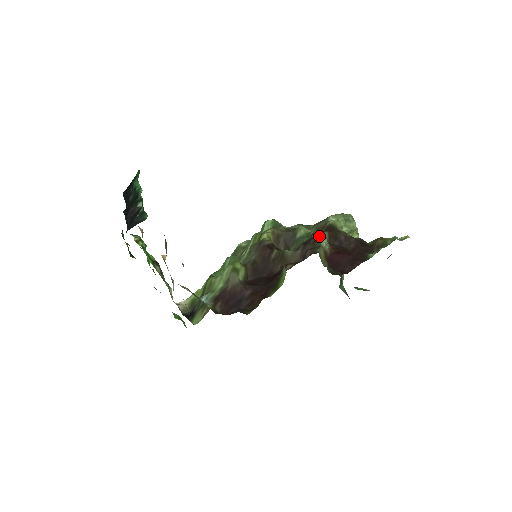
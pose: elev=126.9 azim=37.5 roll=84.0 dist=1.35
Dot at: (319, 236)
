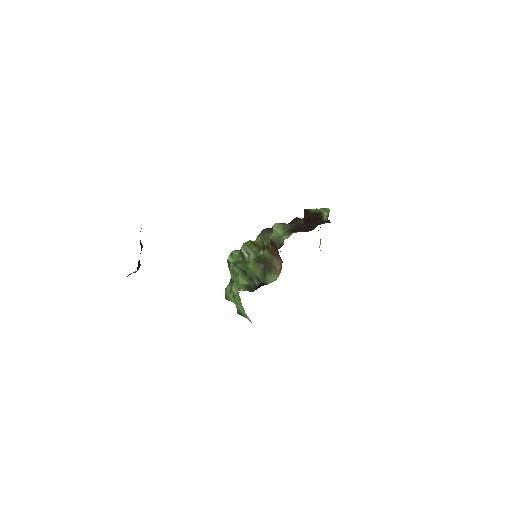
Dot at: occluded
